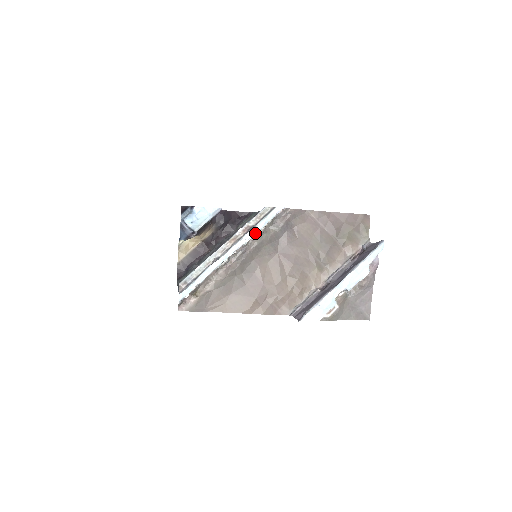
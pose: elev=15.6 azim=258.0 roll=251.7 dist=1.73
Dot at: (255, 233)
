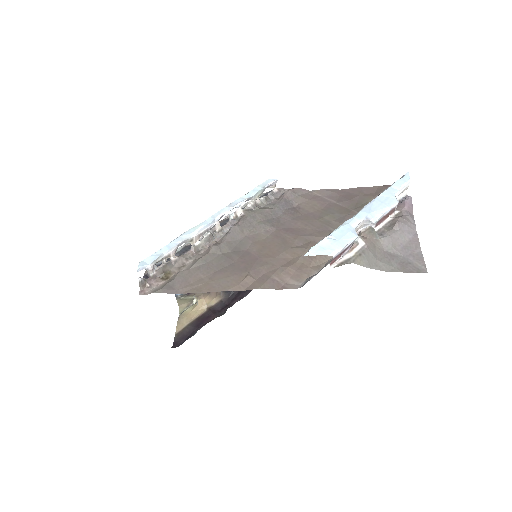
Dot at: (242, 202)
